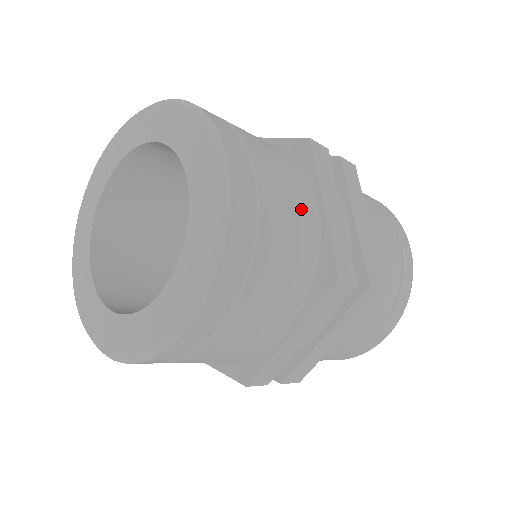
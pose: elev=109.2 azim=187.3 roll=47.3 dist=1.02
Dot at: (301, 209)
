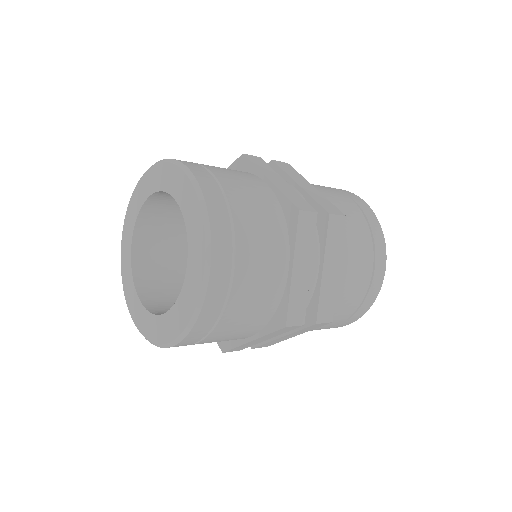
Dot at: (270, 276)
